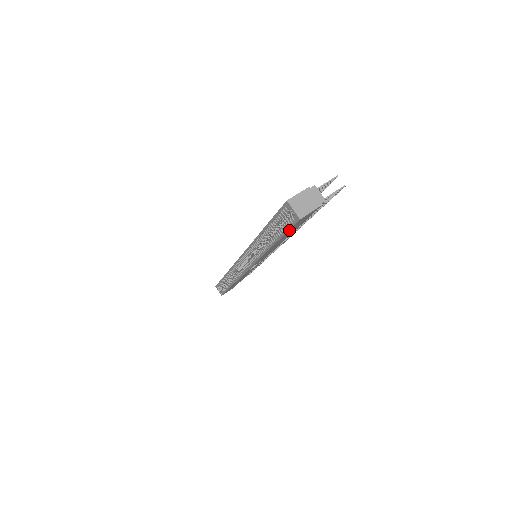
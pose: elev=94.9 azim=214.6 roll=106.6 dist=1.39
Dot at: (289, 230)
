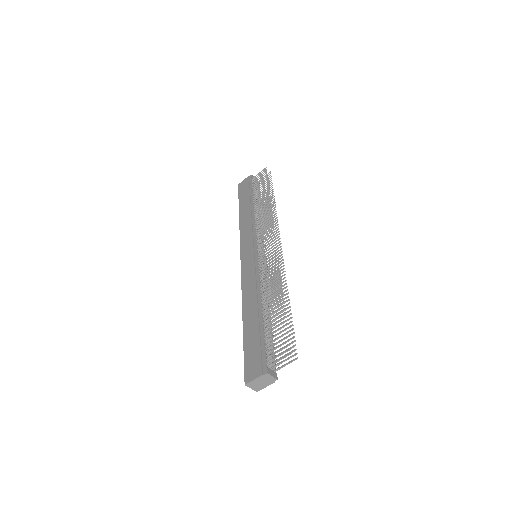
Dot at: occluded
